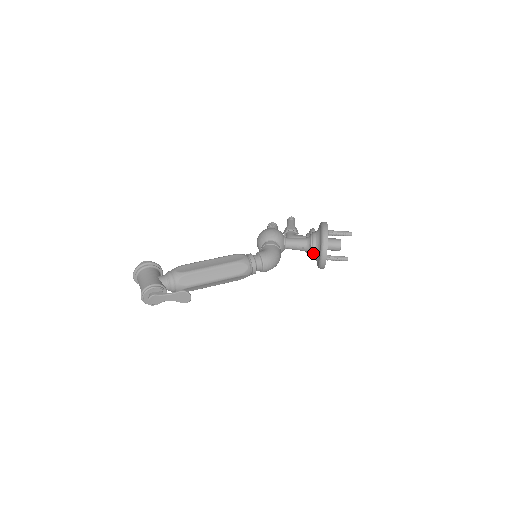
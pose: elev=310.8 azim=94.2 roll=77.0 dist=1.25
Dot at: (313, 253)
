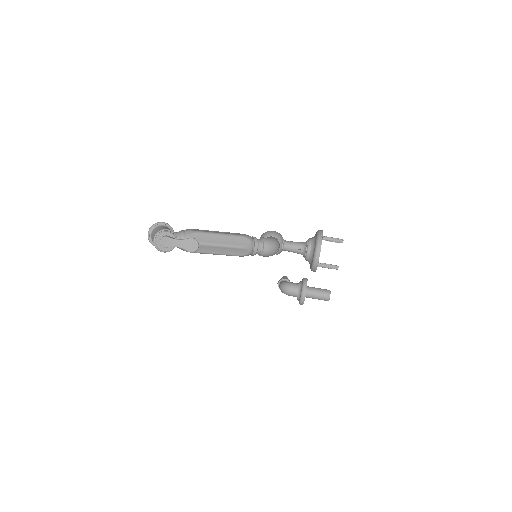
Dot at: (308, 252)
